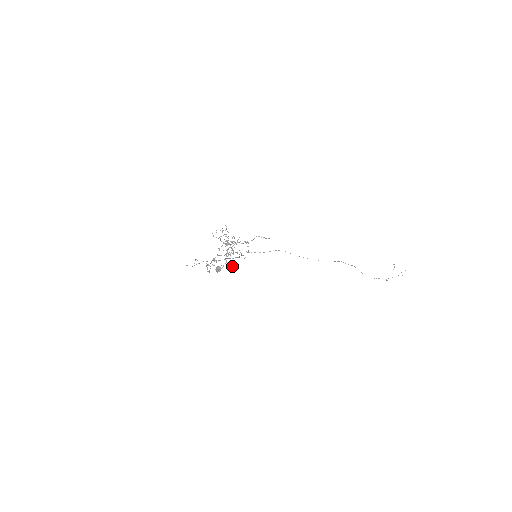
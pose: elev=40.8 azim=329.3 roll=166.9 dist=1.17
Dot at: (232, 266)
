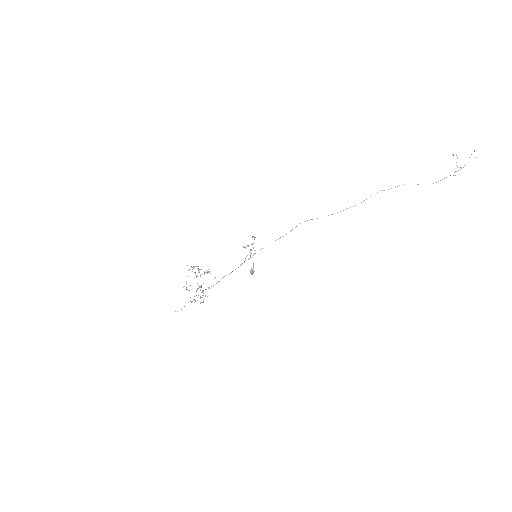
Dot at: (205, 296)
